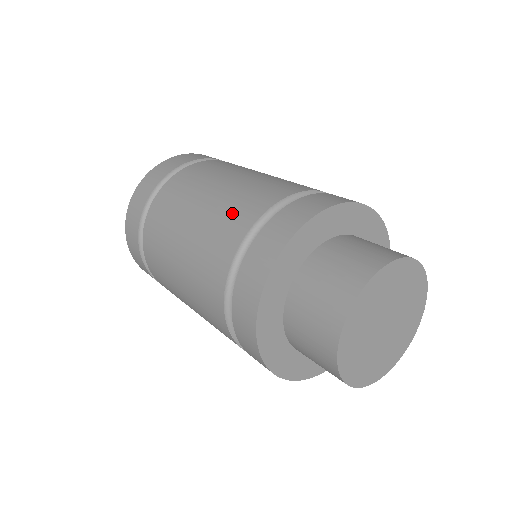
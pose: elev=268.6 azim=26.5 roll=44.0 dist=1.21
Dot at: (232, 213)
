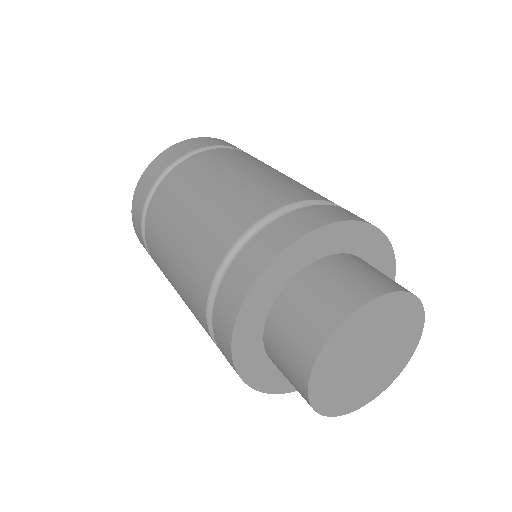
Dot at: (264, 192)
